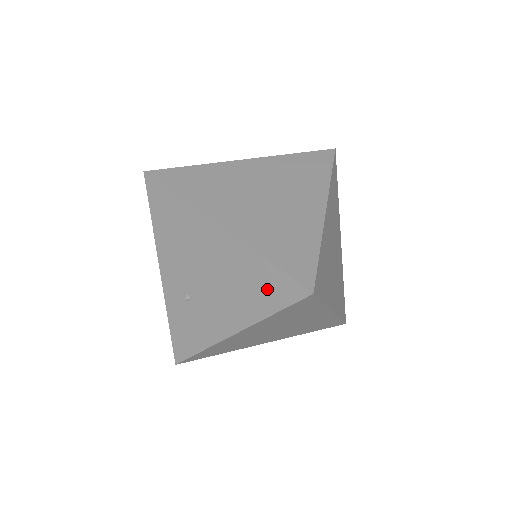
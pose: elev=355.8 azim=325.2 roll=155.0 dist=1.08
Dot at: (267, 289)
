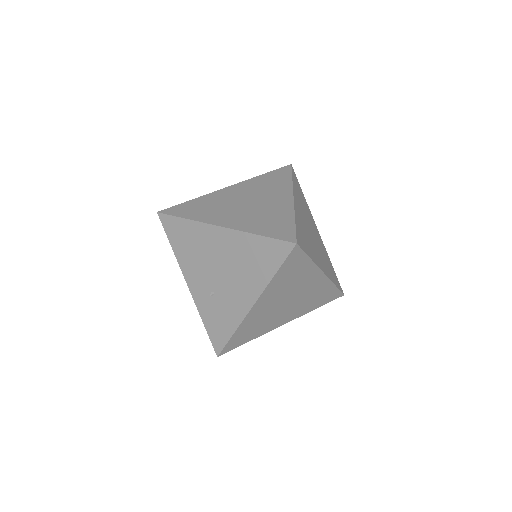
Dot at: (265, 256)
